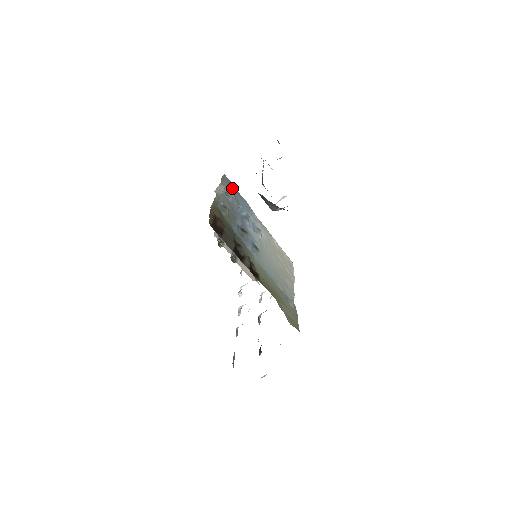
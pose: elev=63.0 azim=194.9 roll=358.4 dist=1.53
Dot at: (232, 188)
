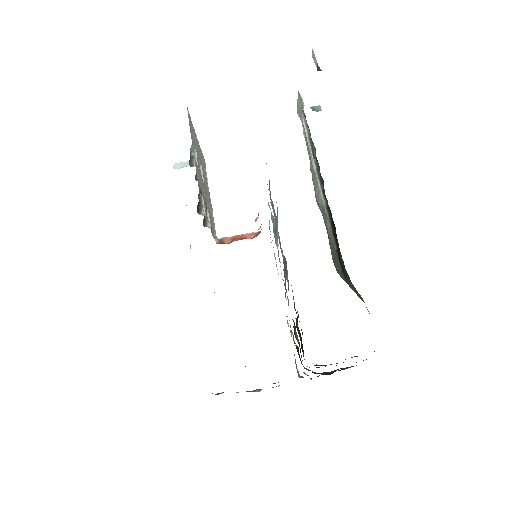
Dot at: occluded
